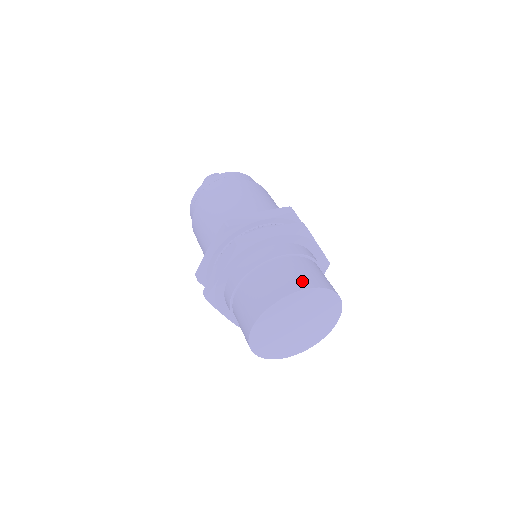
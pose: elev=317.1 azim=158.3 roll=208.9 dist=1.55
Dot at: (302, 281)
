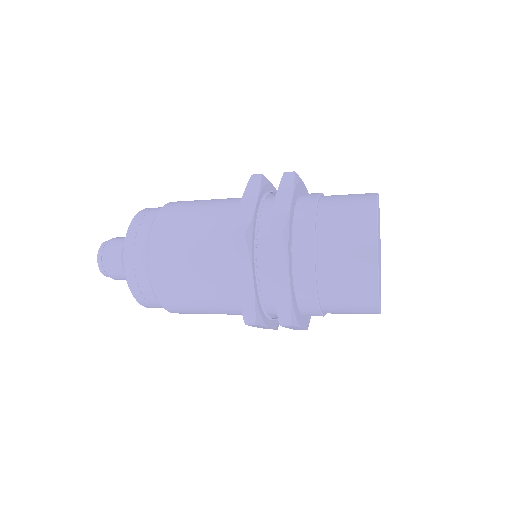
Dot at: occluded
